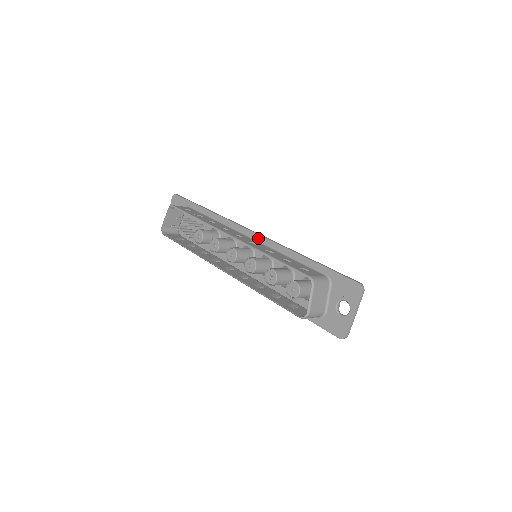
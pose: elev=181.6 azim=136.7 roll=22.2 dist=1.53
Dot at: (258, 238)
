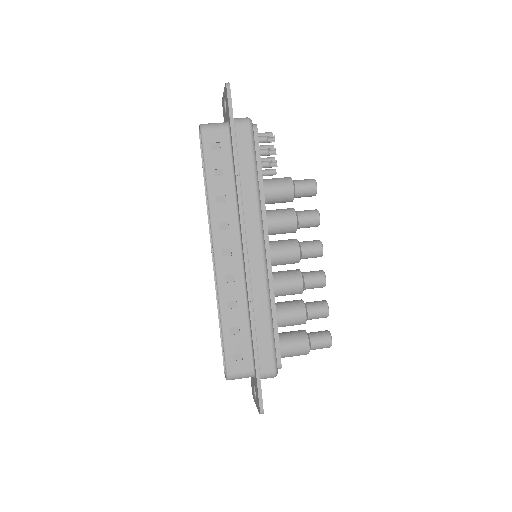
Dot at: (244, 268)
